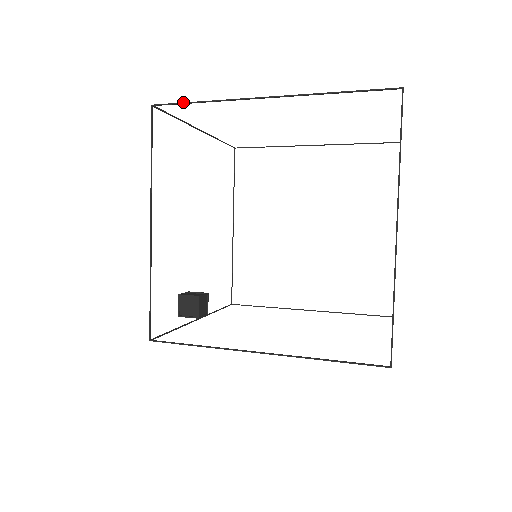
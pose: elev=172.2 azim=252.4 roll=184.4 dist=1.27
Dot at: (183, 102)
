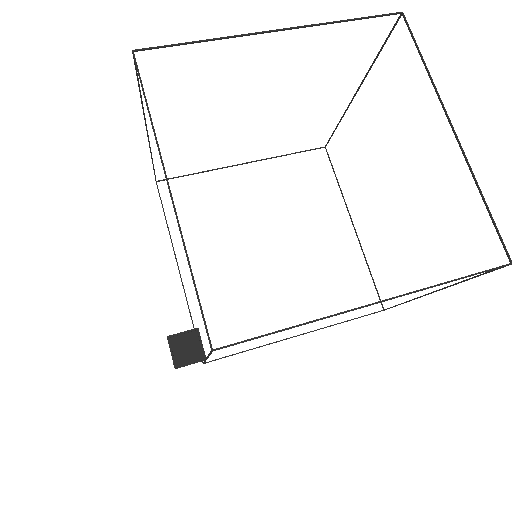
Dot at: occluded
